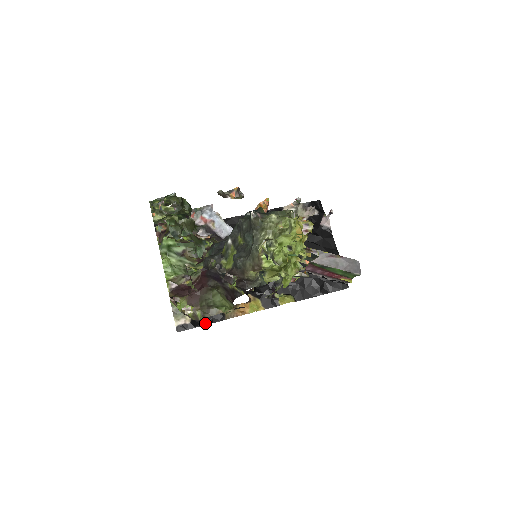
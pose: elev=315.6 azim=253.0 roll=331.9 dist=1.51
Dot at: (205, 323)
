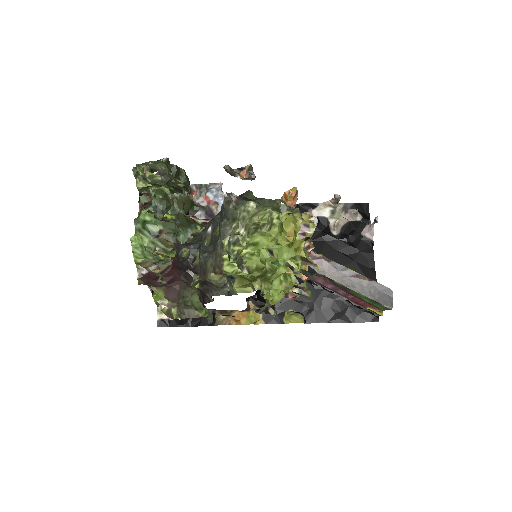
Dot at: (191, 324)
